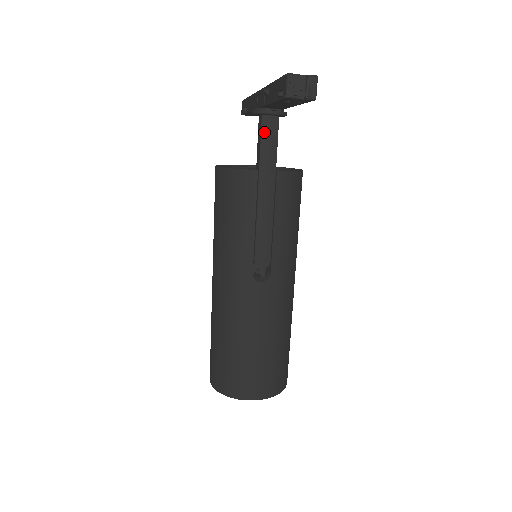
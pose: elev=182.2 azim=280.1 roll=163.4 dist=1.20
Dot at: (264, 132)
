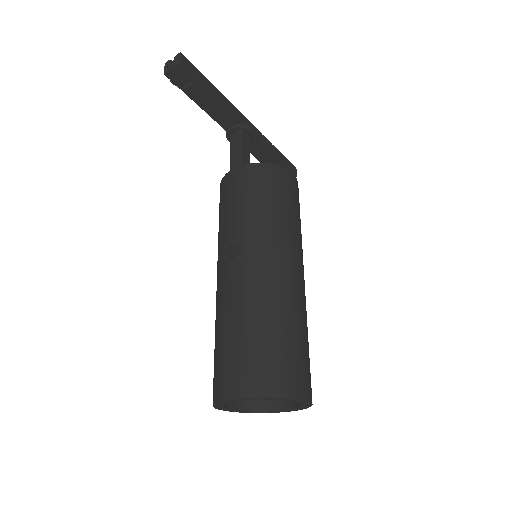
Dot at: (232, 145)
